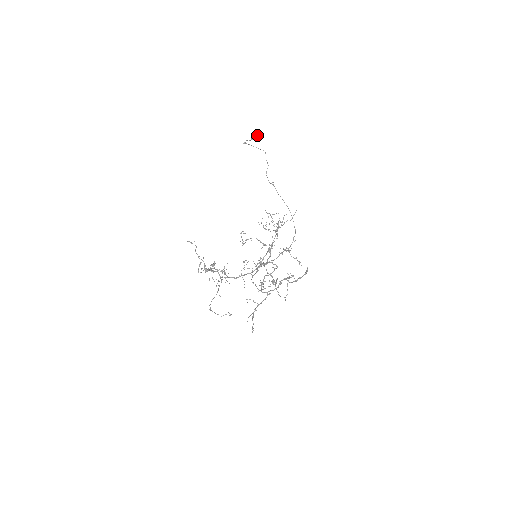
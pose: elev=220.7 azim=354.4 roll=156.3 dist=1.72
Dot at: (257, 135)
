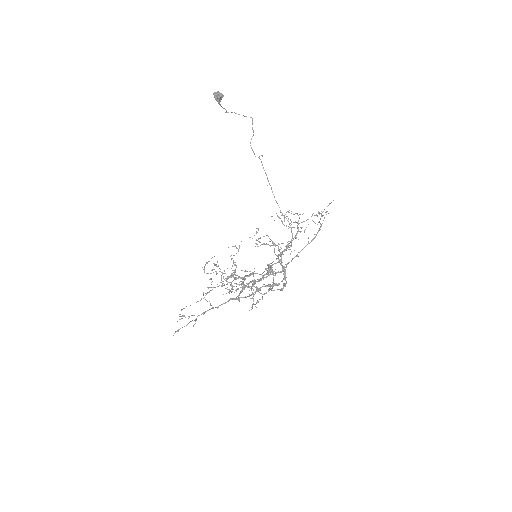
Dot at: (217, 94)
